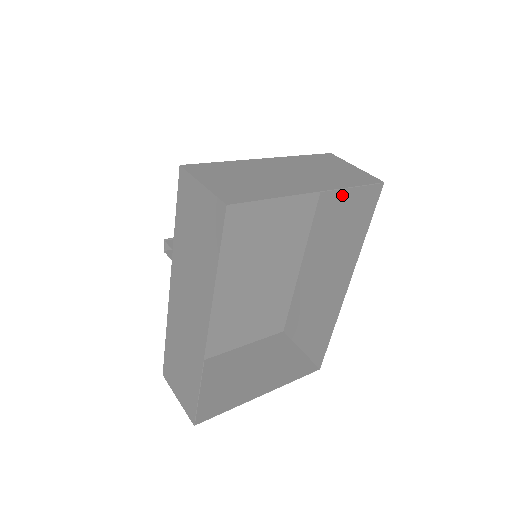
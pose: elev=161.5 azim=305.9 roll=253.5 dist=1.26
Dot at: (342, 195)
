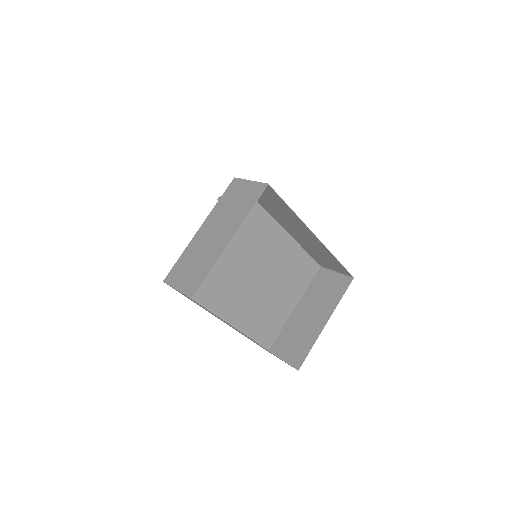
Dot at: (262, 195)
